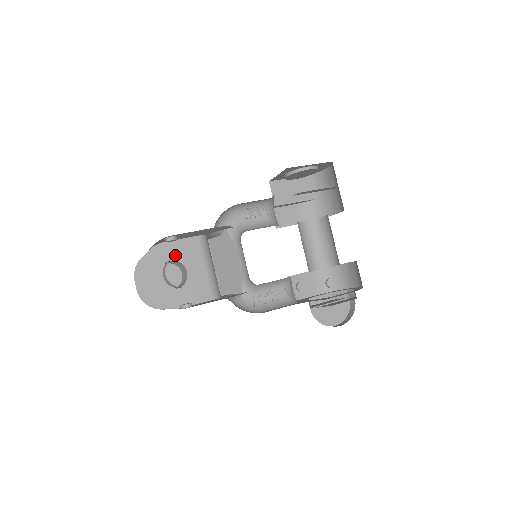
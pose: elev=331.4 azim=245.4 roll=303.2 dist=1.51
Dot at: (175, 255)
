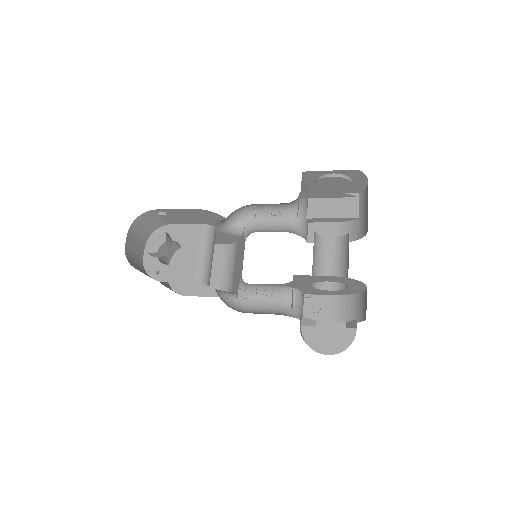
Dot at: (177, 236)
